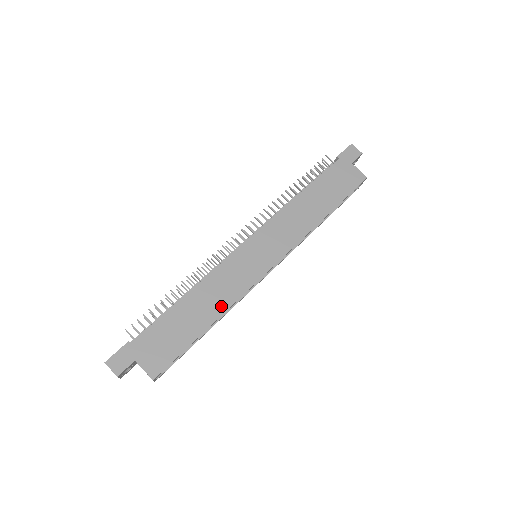
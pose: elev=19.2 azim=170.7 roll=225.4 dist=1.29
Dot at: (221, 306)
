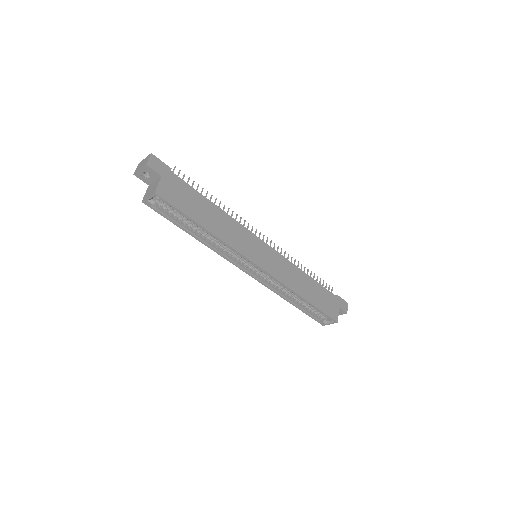
Dot at: (221, 234)
